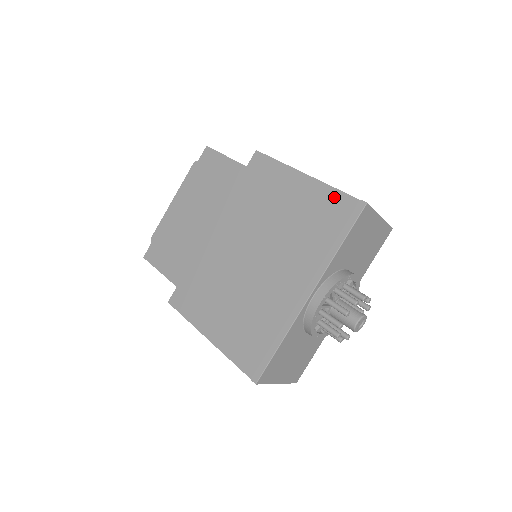
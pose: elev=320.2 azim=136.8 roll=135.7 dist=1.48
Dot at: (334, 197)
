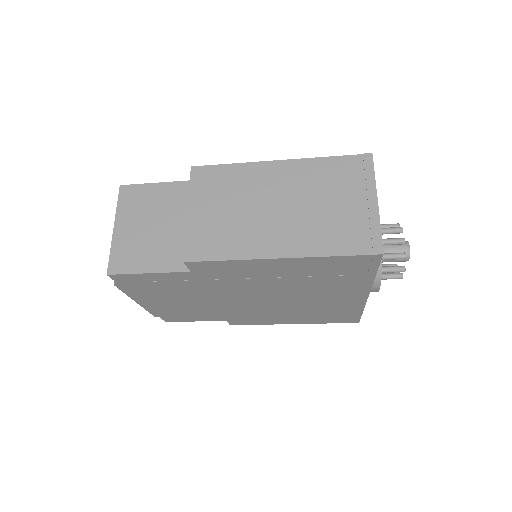
Dot at: occluded
